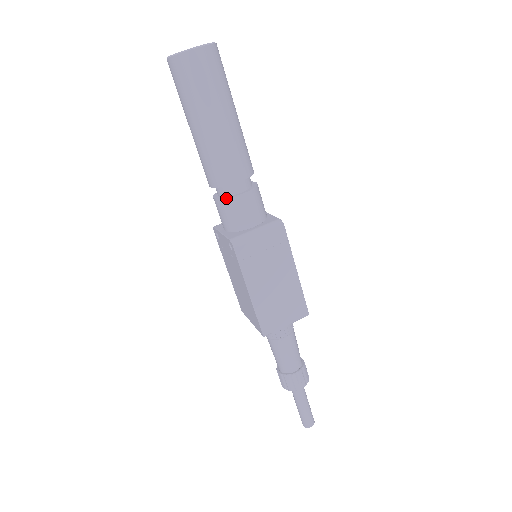
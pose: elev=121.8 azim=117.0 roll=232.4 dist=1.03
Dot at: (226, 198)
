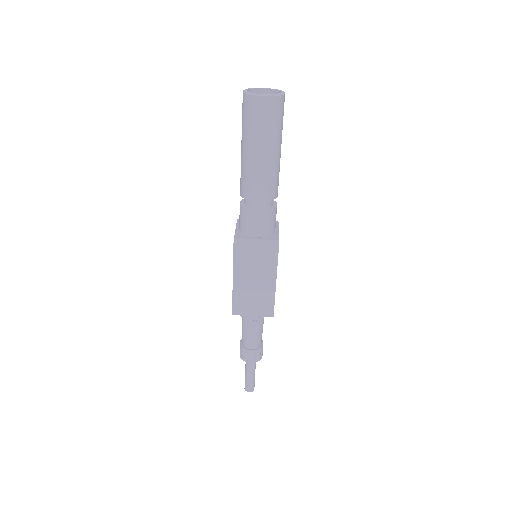
Dot at: (245, 208)
